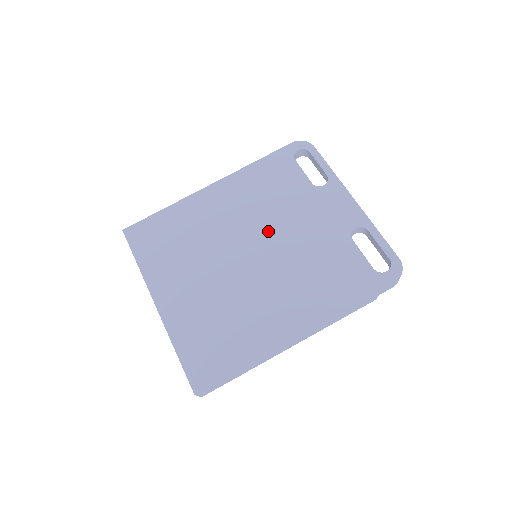
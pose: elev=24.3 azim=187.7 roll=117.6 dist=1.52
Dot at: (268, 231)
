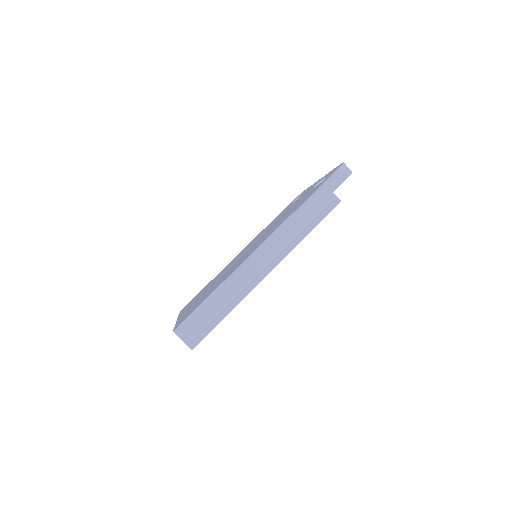
Dot at: occluded
